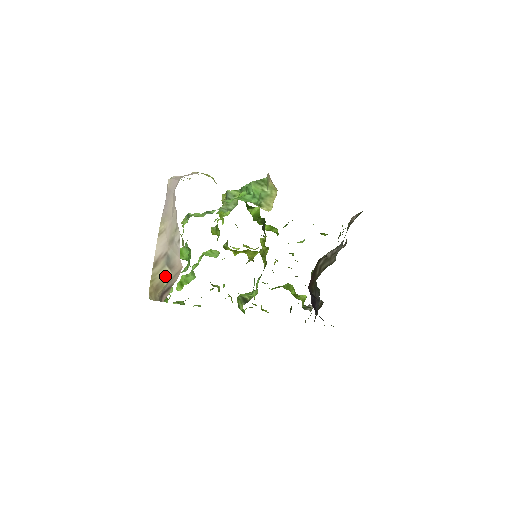
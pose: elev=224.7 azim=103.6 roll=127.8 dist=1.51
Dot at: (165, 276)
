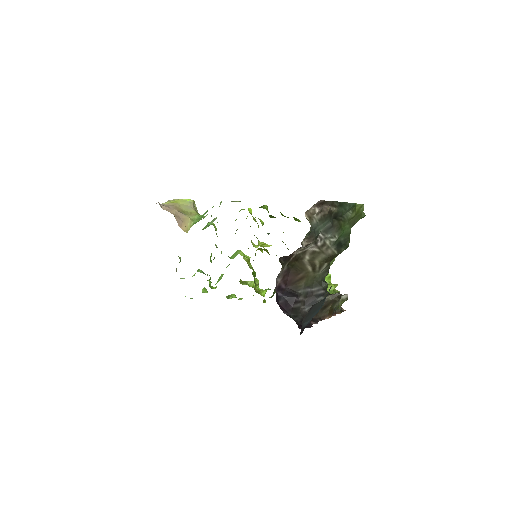
Dot at: occluded
